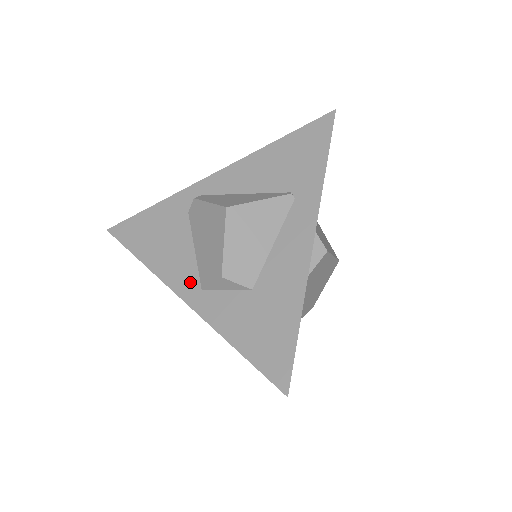
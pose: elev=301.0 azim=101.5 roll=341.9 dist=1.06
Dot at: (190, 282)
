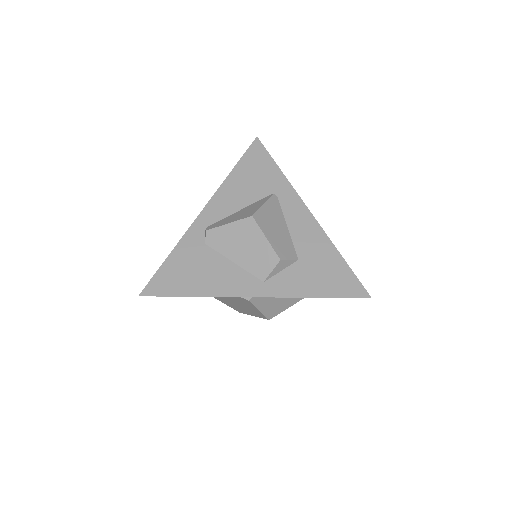
Dot at: (250, 283)
